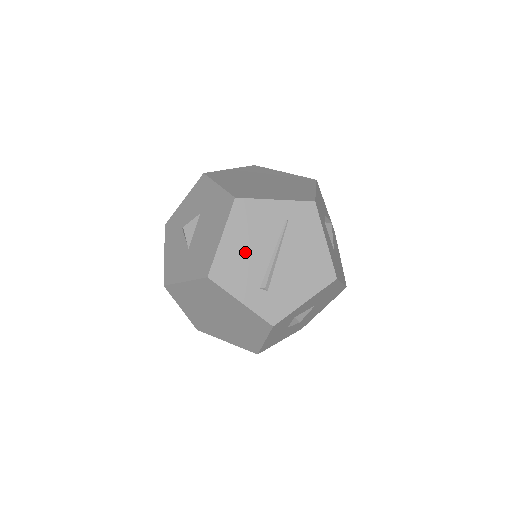
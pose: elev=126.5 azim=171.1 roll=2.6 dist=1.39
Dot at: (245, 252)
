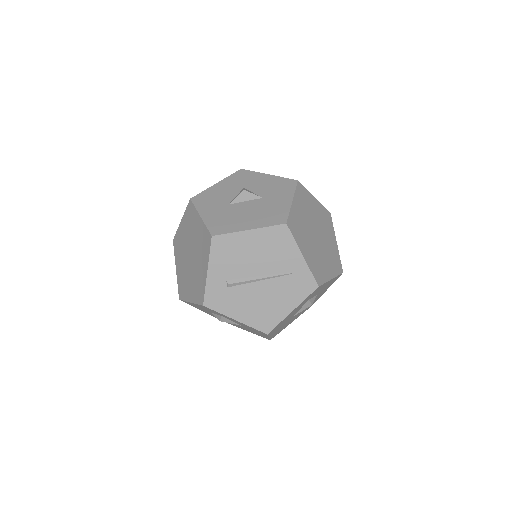
Dot at: (248, 254)
